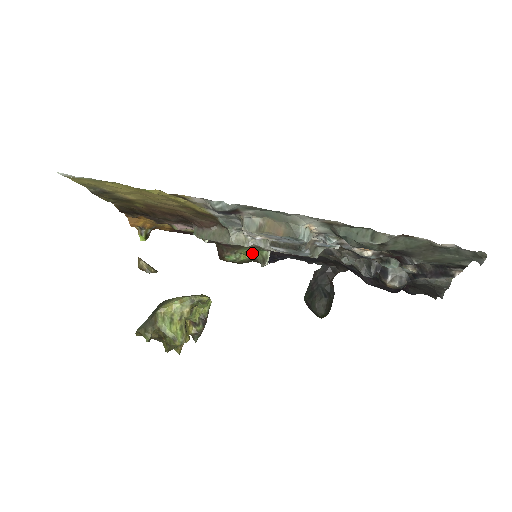
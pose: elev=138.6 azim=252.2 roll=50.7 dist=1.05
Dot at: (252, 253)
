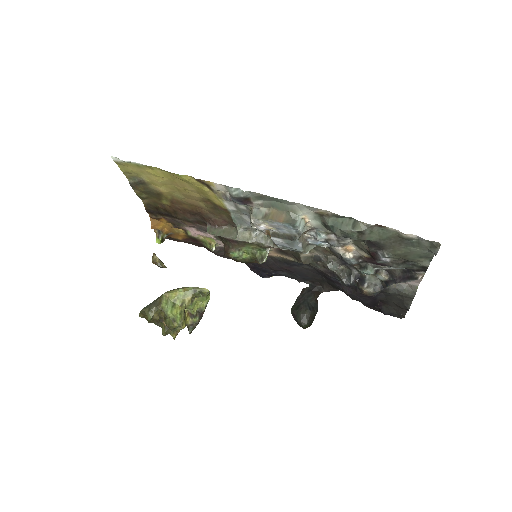
Dot at: (253, 252)
